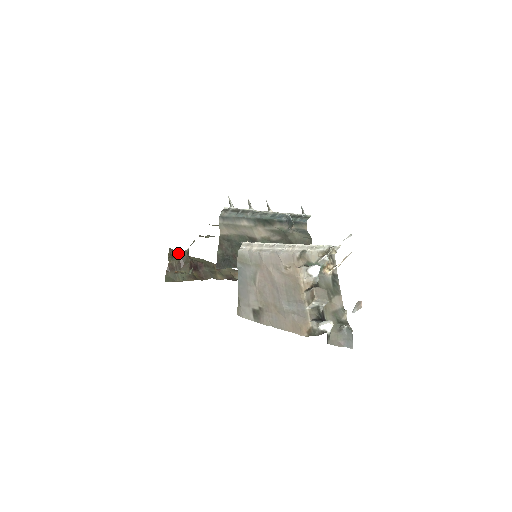
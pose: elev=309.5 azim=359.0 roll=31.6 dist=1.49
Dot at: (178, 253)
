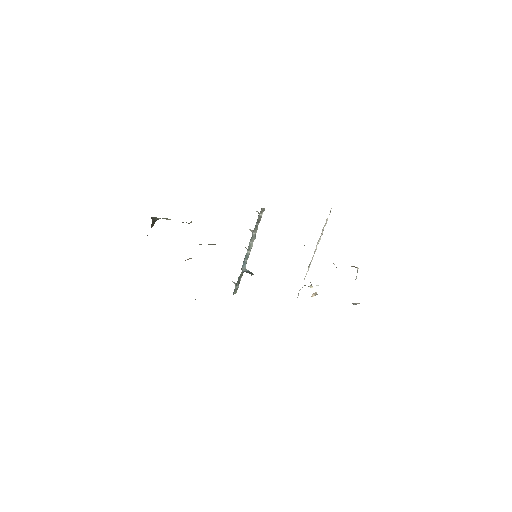
Dot at: occluded
